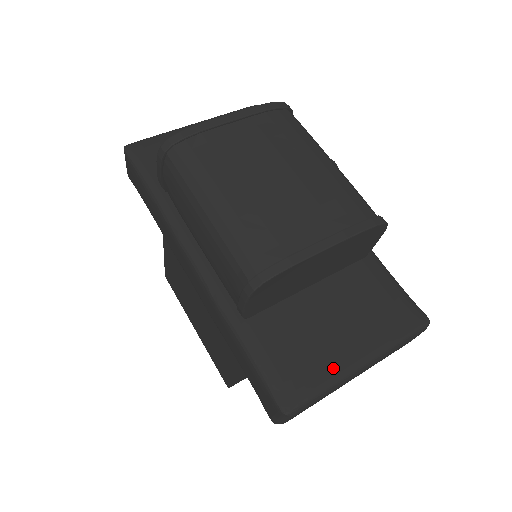
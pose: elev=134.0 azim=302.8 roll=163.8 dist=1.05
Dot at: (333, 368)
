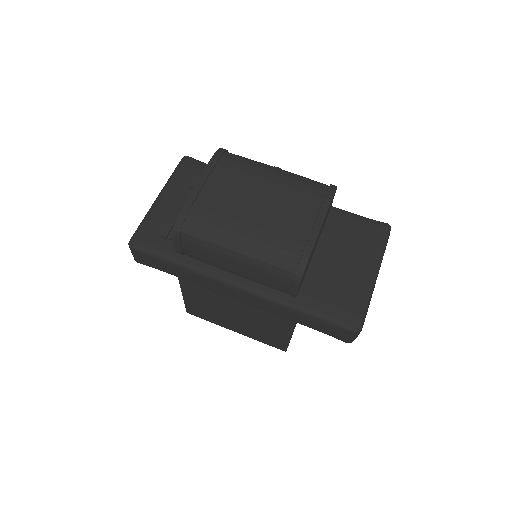
Dot at: (362, 289)
